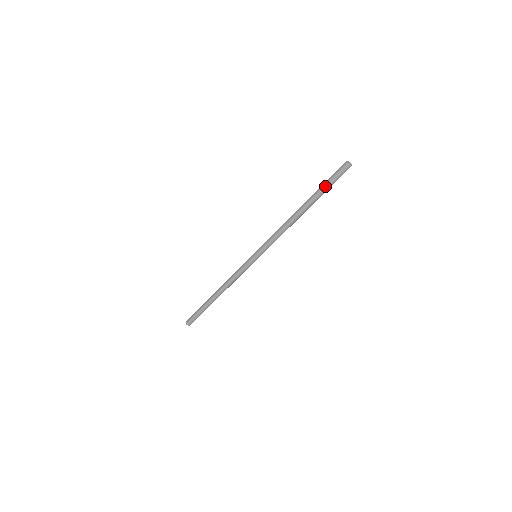
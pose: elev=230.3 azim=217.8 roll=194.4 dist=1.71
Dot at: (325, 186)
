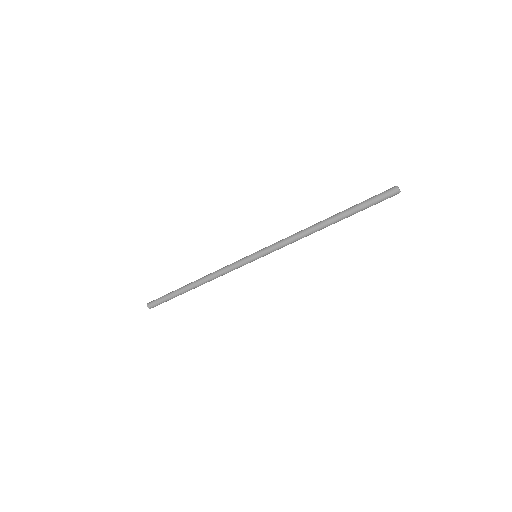
Dot at: (365, 208)
